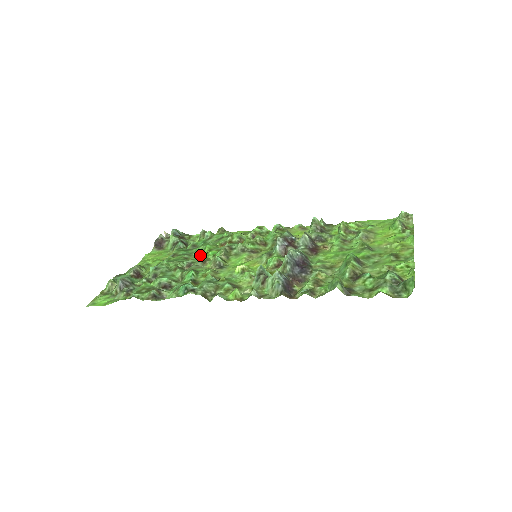
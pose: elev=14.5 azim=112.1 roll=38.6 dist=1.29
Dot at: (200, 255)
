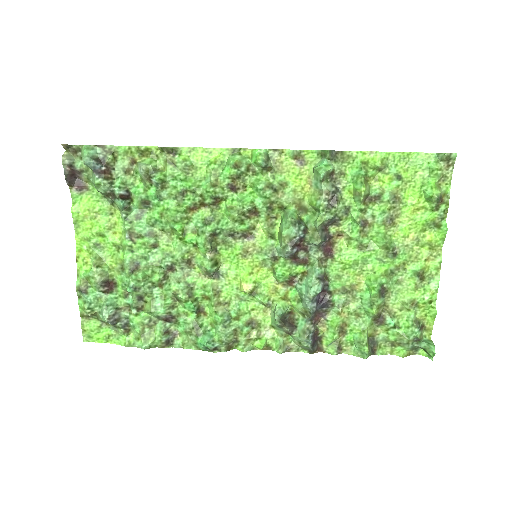
Dot at: (169, 233)
